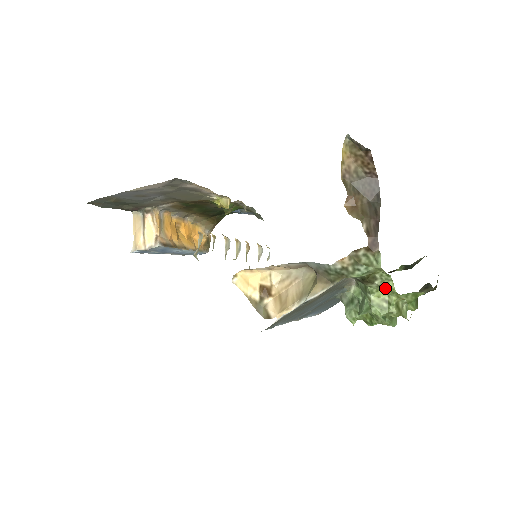
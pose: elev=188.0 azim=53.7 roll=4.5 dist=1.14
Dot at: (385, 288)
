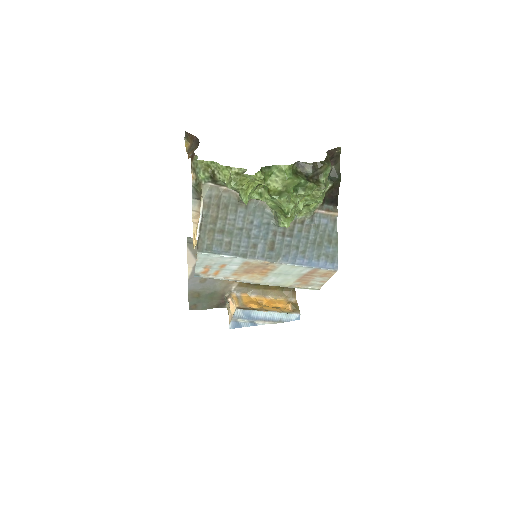
Dot at: (221, 171)
